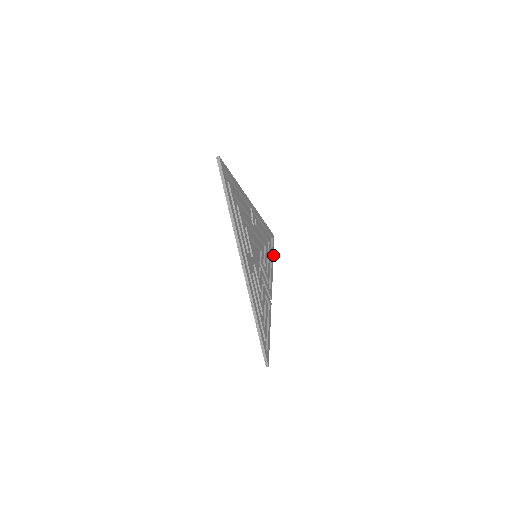
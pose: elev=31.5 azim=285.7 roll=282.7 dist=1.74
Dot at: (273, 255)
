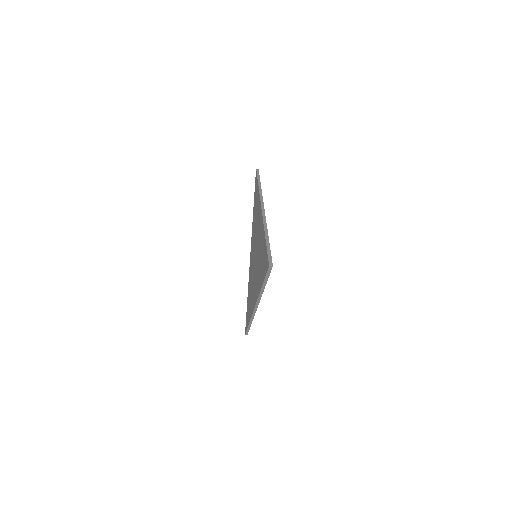
Dot at: occluded
